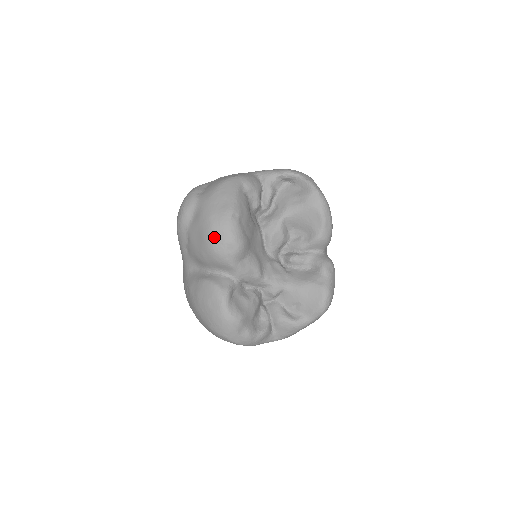
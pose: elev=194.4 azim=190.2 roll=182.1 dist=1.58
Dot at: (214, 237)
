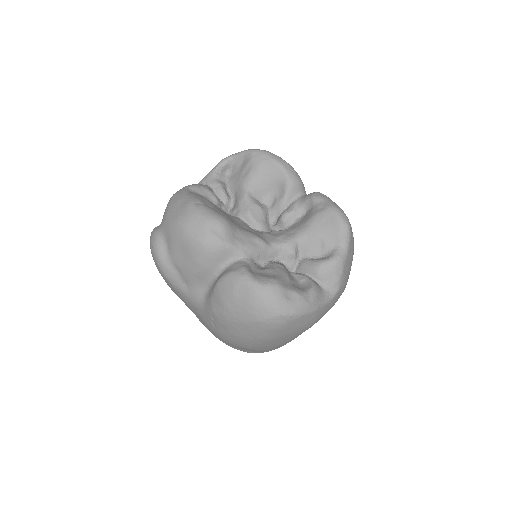
Dot at: (193, 232)
